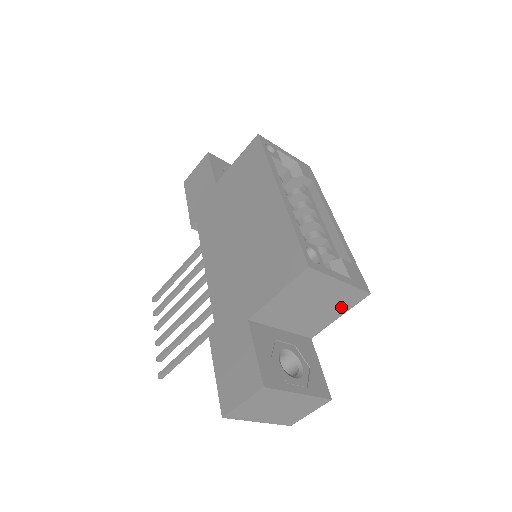
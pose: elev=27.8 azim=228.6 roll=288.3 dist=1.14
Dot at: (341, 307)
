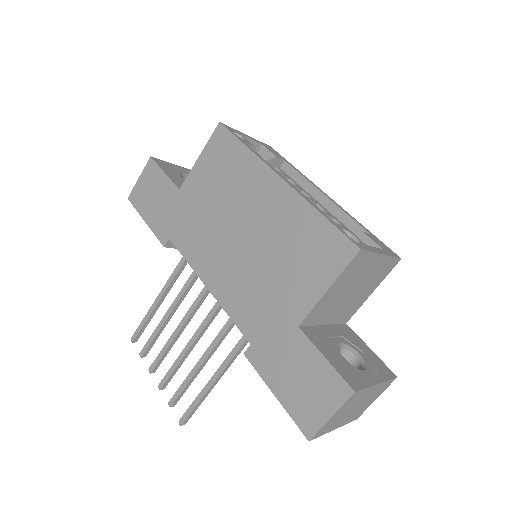
Dot at: (376, 281)
